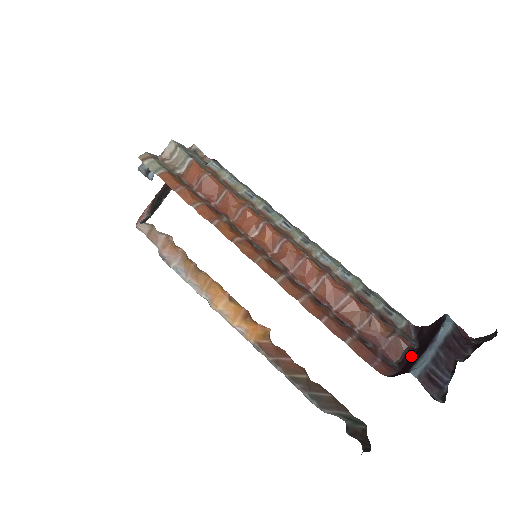
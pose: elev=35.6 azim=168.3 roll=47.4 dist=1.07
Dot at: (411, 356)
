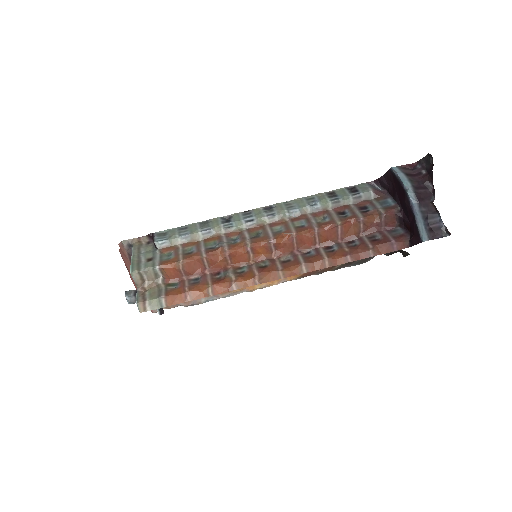
Dot at: (404, 219)
